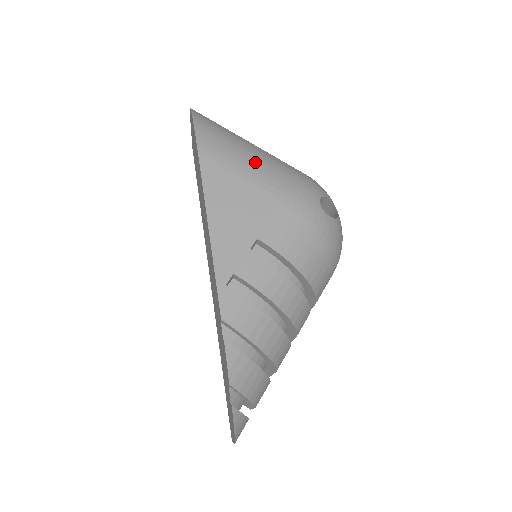
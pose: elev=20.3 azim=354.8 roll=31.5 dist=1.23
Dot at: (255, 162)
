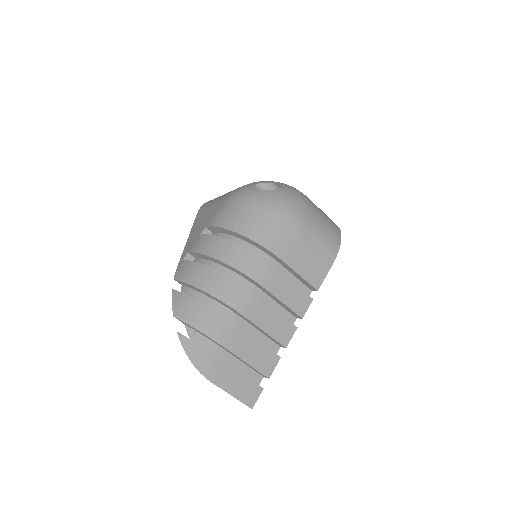
Dot at: (224, 194)
